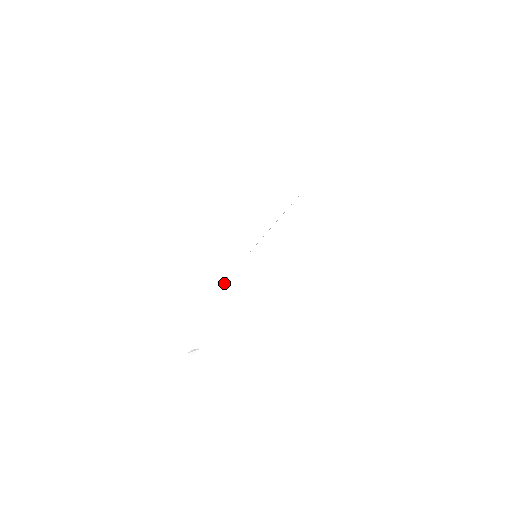
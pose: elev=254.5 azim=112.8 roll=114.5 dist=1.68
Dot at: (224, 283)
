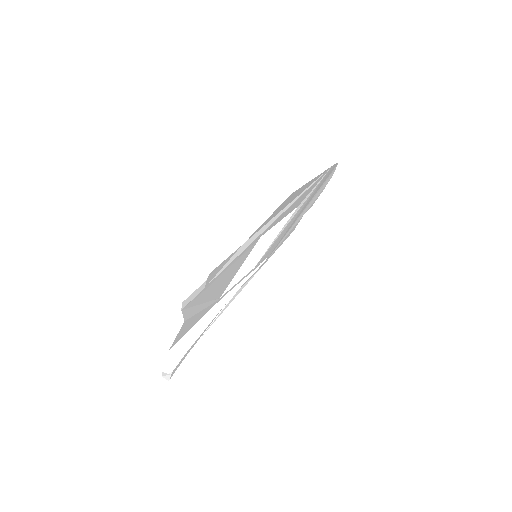
Dot at: occluded
